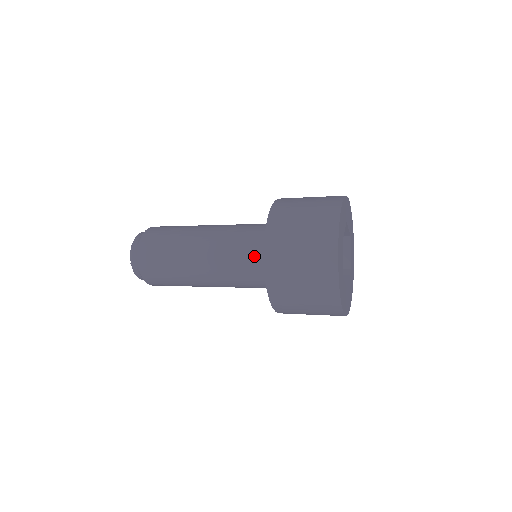
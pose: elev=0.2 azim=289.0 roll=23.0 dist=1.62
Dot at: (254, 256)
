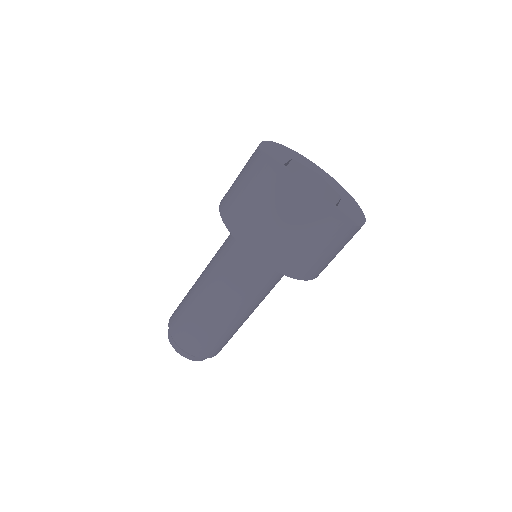
Dot at: (236, 245)
